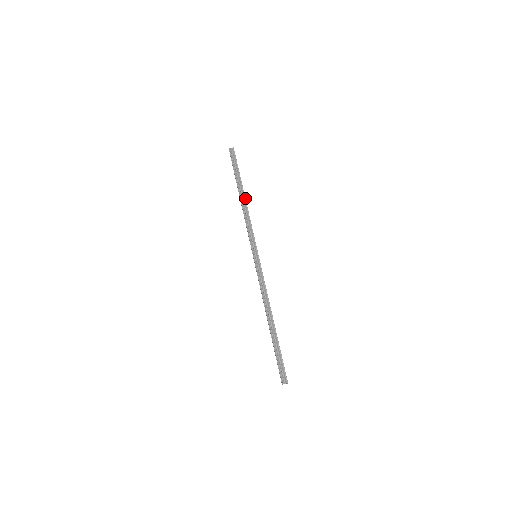
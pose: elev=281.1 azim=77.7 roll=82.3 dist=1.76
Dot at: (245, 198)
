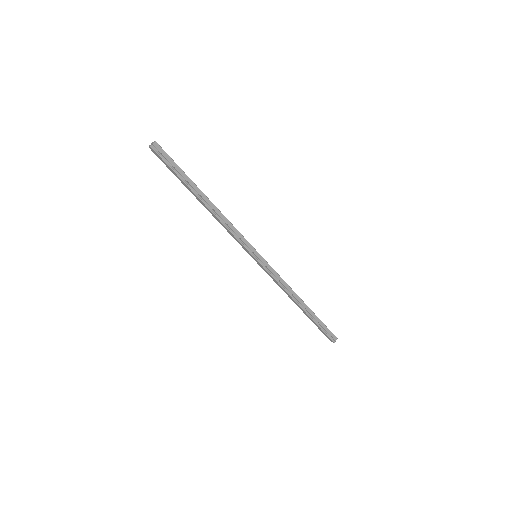
Dot at: (211, 202)
